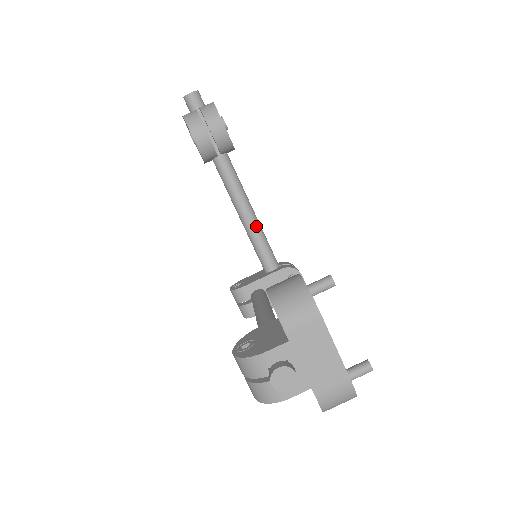
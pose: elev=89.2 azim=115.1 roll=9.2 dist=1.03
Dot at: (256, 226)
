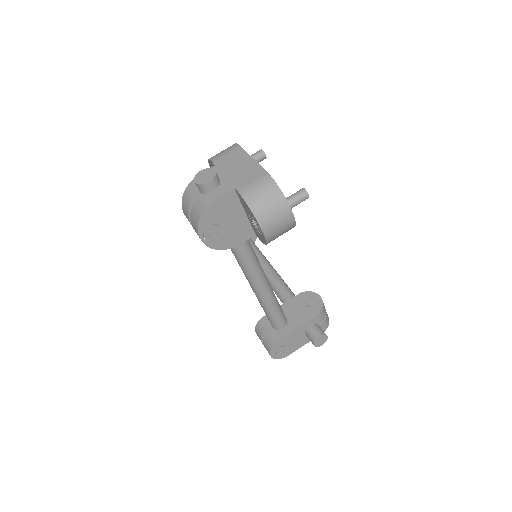
Dot at: (274, 273)
